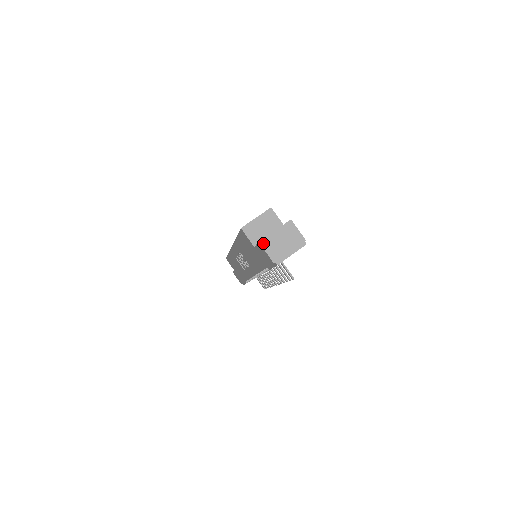
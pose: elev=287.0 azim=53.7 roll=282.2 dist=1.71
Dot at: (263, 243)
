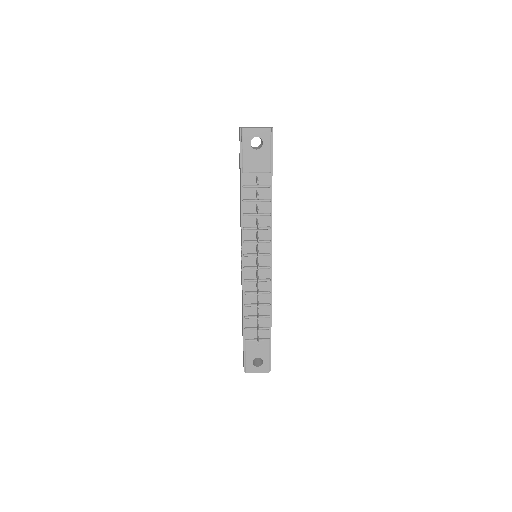
Dot at: occluded
